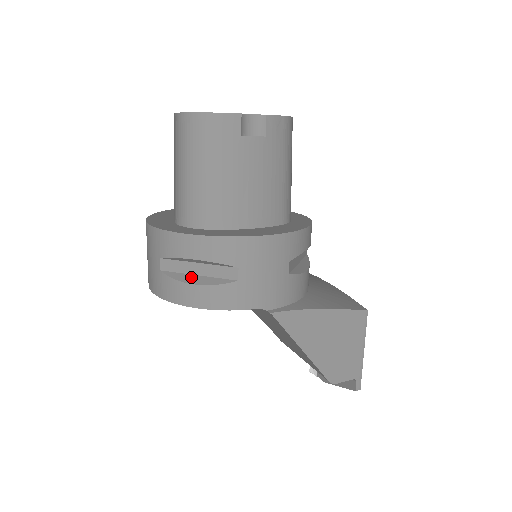
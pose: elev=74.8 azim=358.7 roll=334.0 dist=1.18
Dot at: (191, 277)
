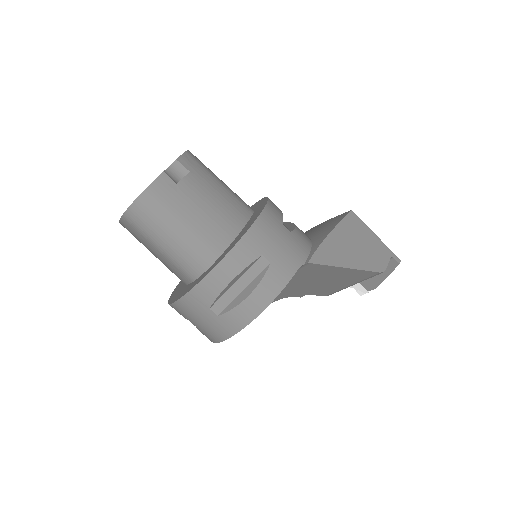
Dot at: (241, 295)
